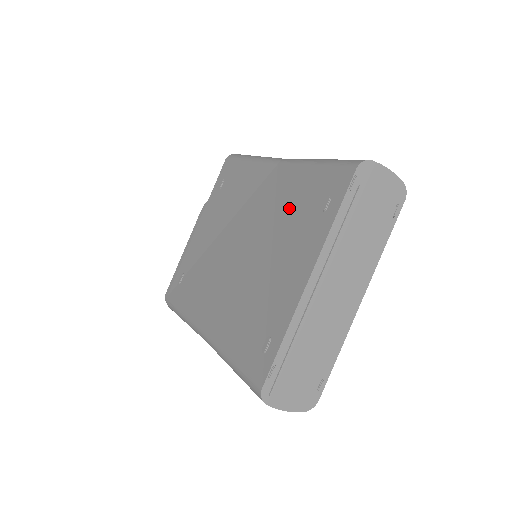
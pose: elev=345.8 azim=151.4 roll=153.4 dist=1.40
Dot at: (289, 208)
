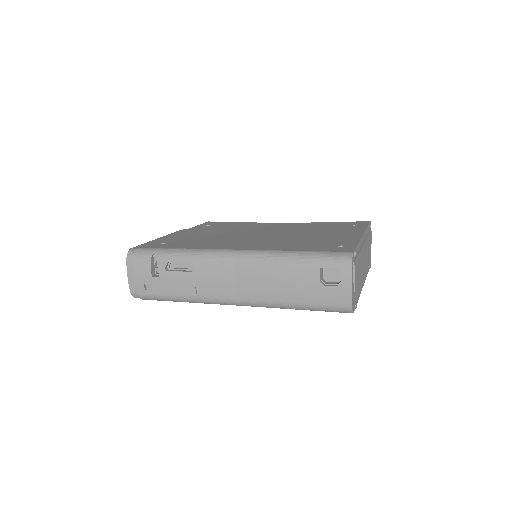
Dot at: (315, 227)
